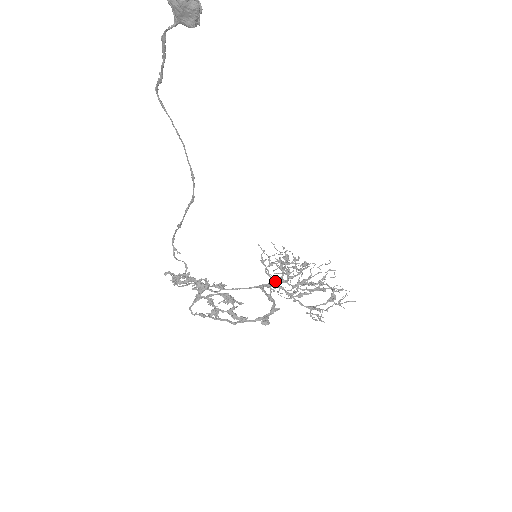
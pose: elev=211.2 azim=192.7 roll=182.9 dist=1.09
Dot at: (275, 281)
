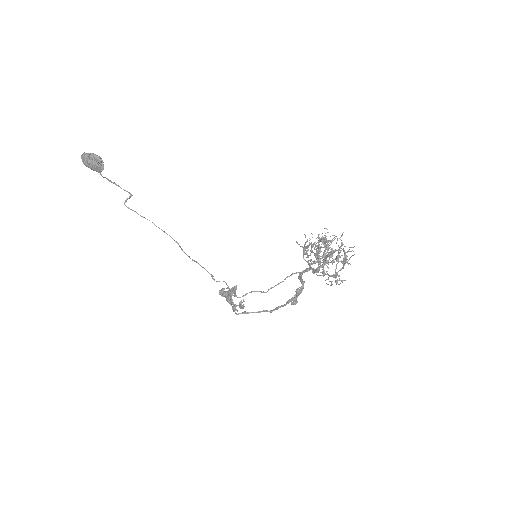
Dot at: (309, 265)
